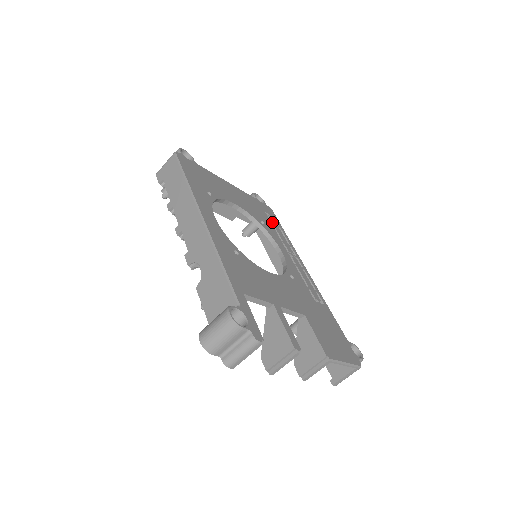
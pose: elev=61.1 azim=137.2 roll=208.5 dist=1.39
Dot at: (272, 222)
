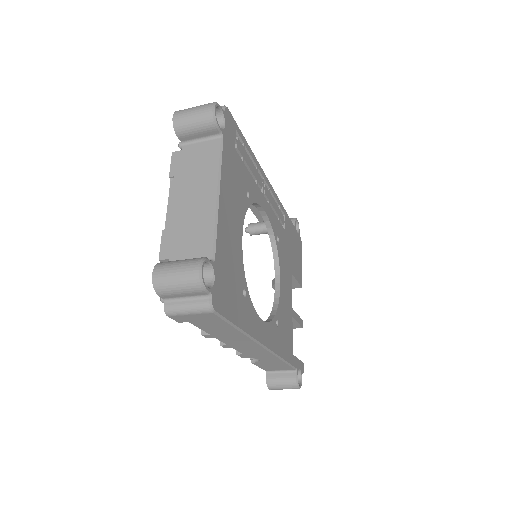
Dot at: (243, 158)
